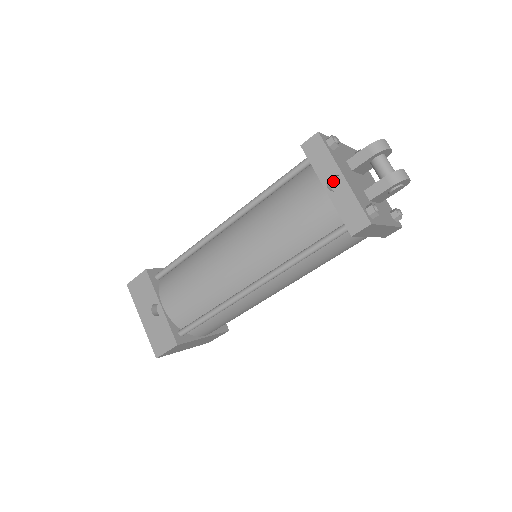
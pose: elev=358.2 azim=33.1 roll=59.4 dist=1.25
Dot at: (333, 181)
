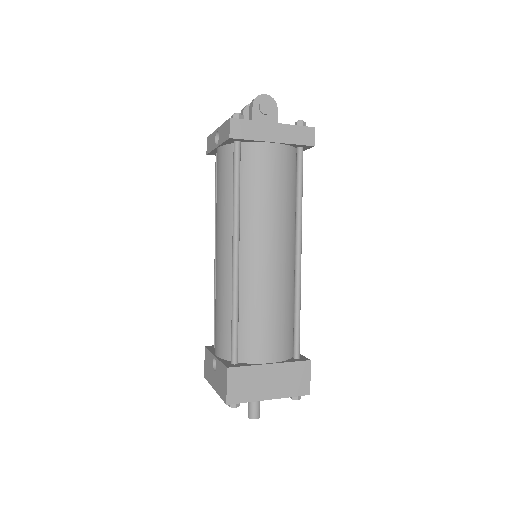
Dot at: occluded
